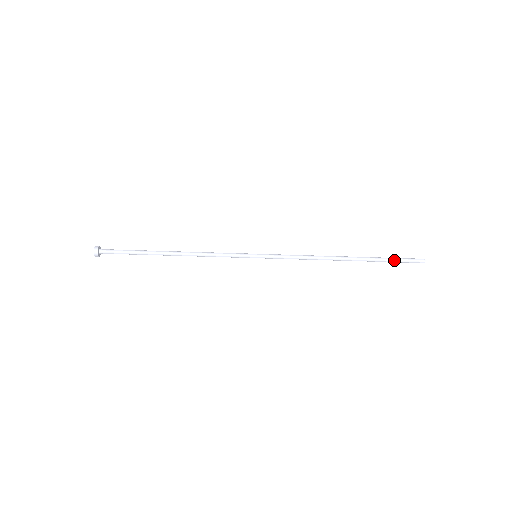
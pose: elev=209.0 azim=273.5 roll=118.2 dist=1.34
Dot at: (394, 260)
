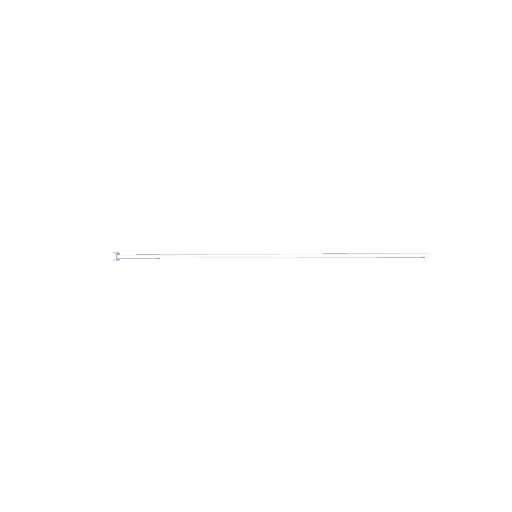
Dot at: (395, 257)
